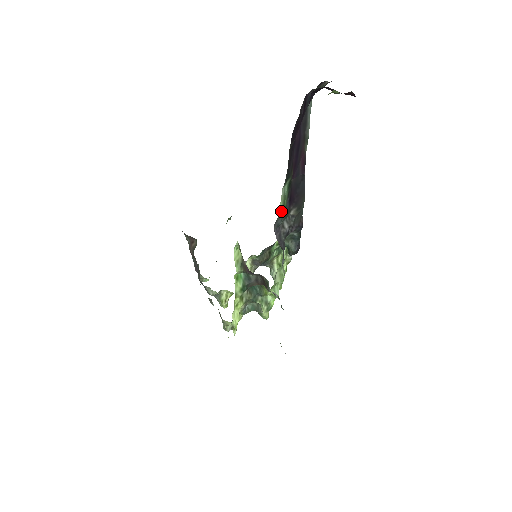
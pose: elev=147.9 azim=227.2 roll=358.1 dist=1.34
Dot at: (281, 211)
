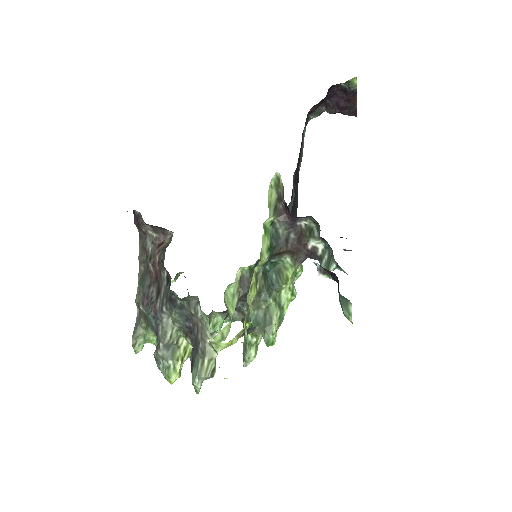
Dot at: (293, 196)
